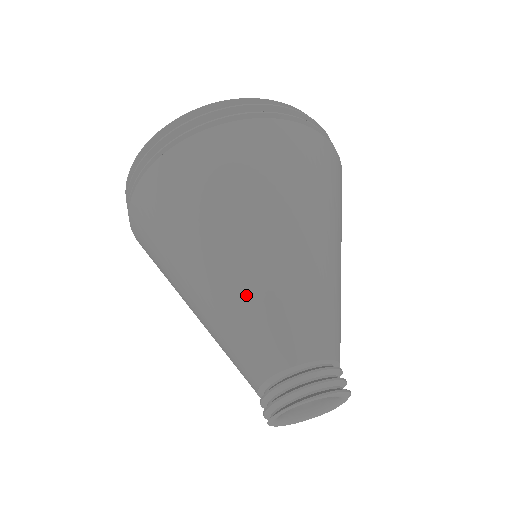
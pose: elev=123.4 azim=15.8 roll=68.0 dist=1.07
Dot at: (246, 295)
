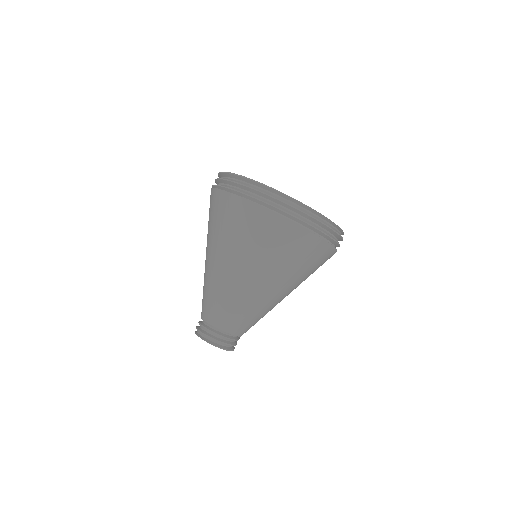
Dot at: (238, 297)
